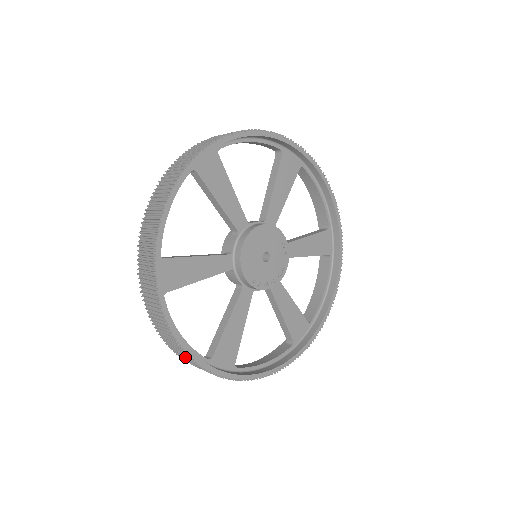
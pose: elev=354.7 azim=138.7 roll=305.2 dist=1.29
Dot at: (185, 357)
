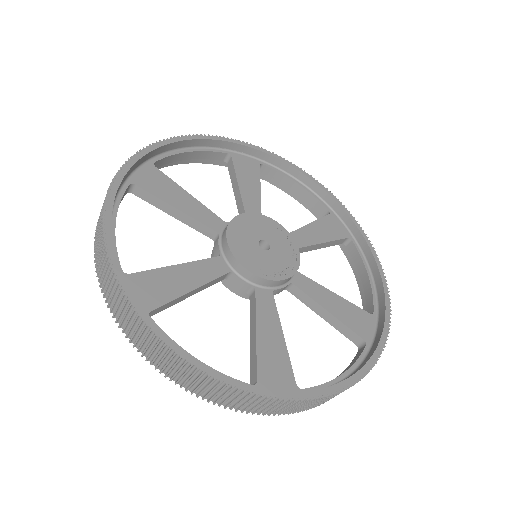
Dot at: (216, 392)
